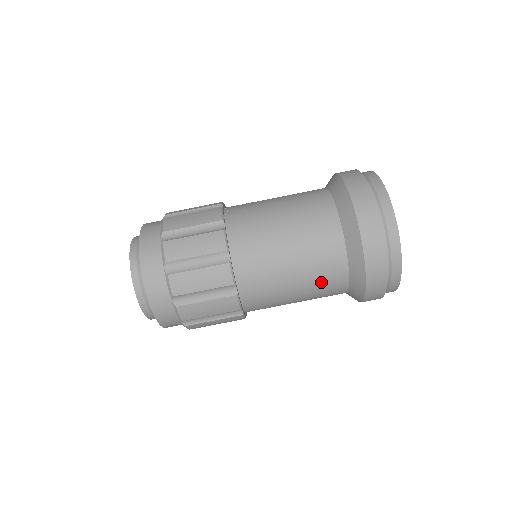
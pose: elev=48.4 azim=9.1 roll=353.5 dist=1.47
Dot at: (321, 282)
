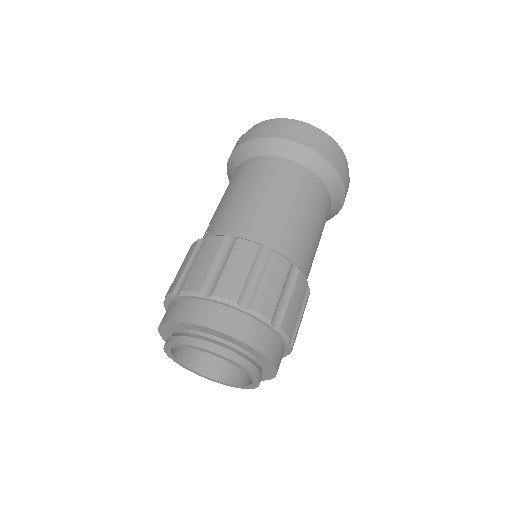
Dot at: (304, 191)
